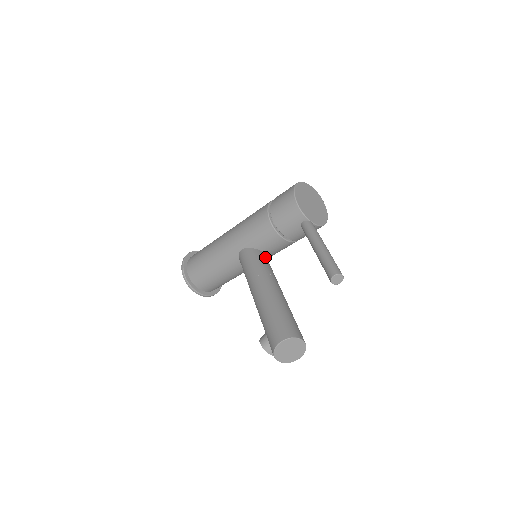
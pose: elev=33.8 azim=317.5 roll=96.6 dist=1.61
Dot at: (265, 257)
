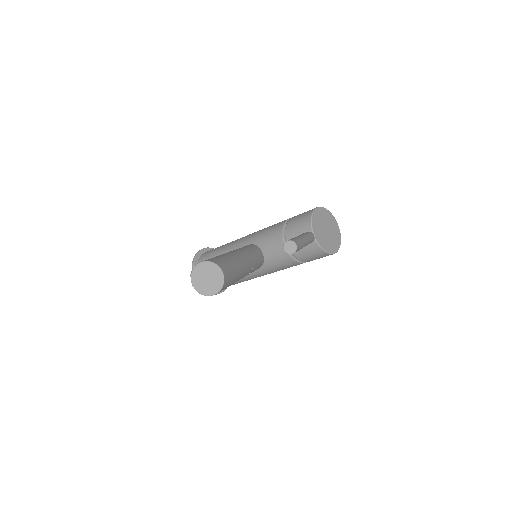
Dot at: (261, 255)
